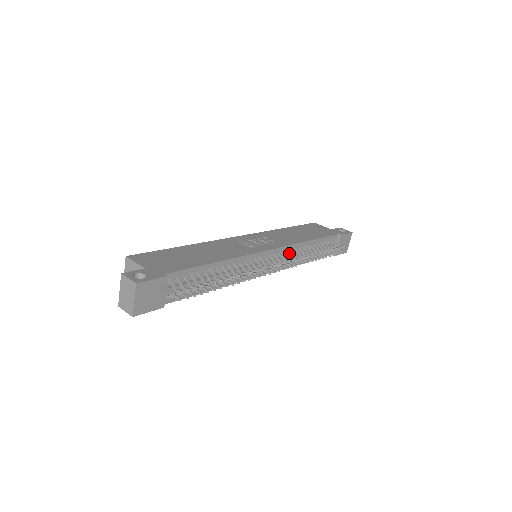
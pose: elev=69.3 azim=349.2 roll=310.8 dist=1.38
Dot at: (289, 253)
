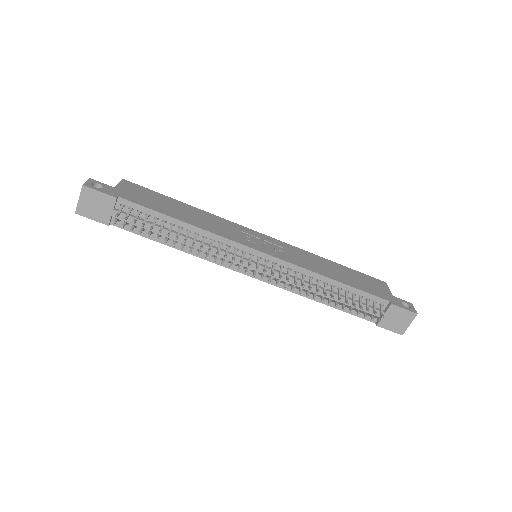
Dot at: (288, 271)
